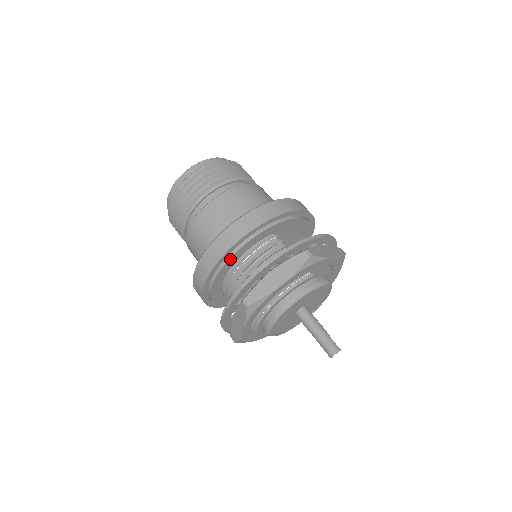
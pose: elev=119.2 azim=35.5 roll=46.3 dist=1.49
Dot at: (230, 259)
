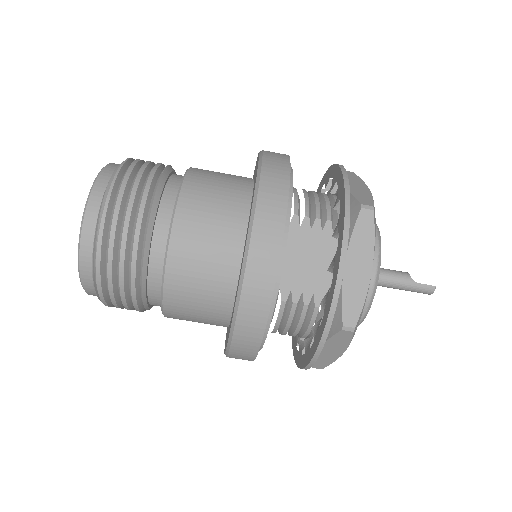
Dot at: occluded
